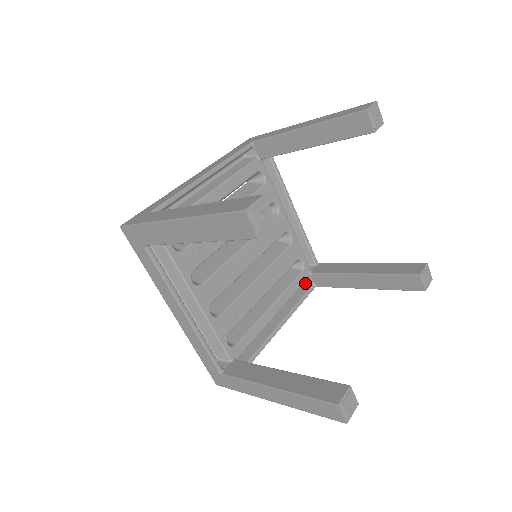
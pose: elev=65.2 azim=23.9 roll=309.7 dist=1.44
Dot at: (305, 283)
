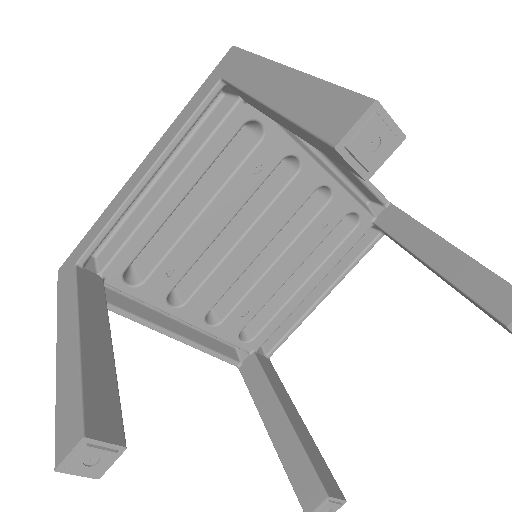
Dot at: occluded
